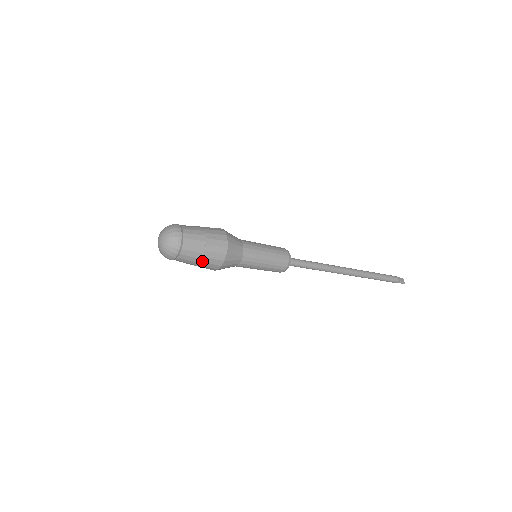
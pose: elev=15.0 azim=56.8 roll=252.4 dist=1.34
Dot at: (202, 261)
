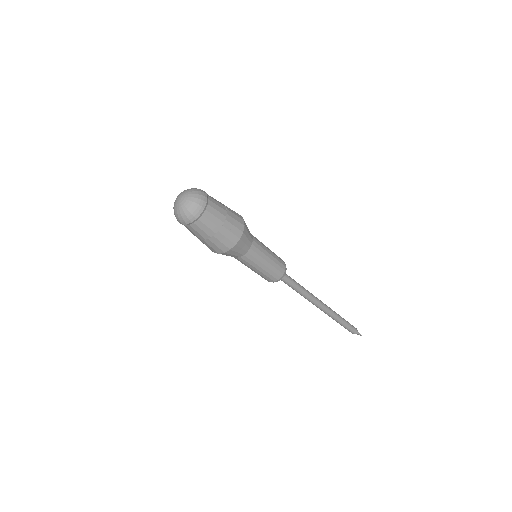
Dot at: (227, 220)
